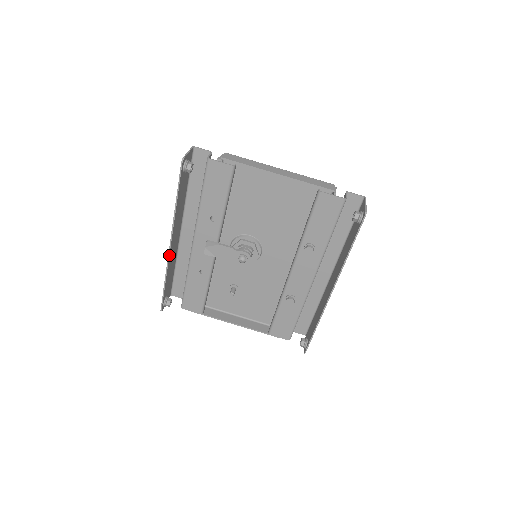
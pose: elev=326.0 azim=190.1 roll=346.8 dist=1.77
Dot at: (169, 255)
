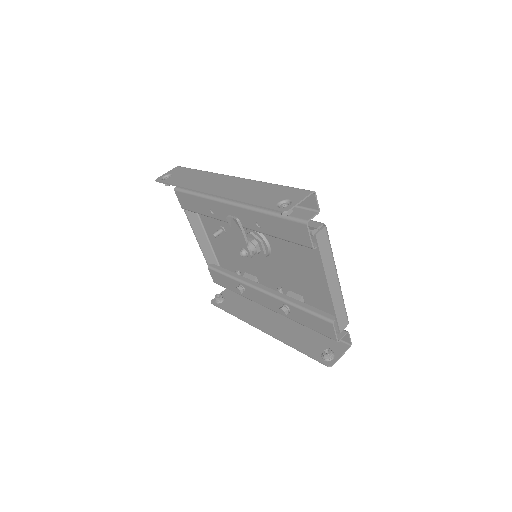
Dot at: (201, 192)
